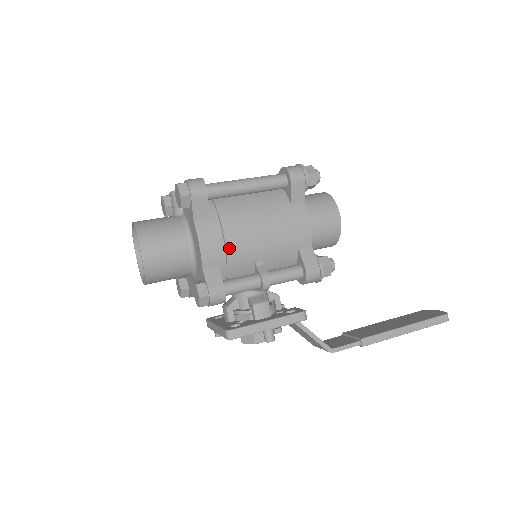
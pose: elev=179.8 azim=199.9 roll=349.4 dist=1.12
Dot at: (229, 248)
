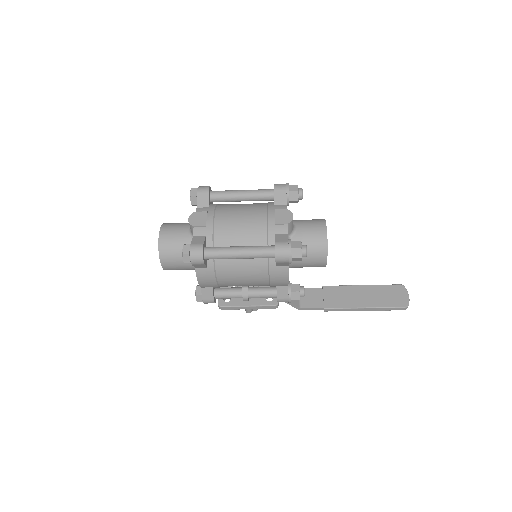
Dot at: (221, 283)
